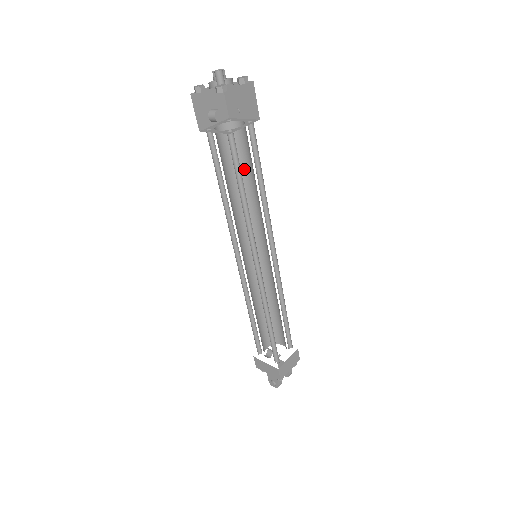
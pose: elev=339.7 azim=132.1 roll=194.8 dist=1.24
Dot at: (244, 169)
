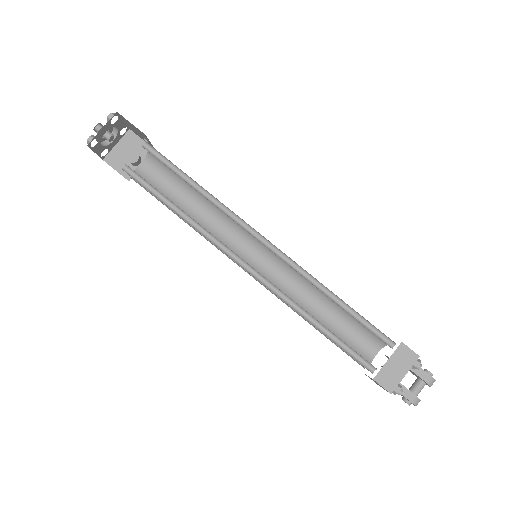
Dot at: occluded
